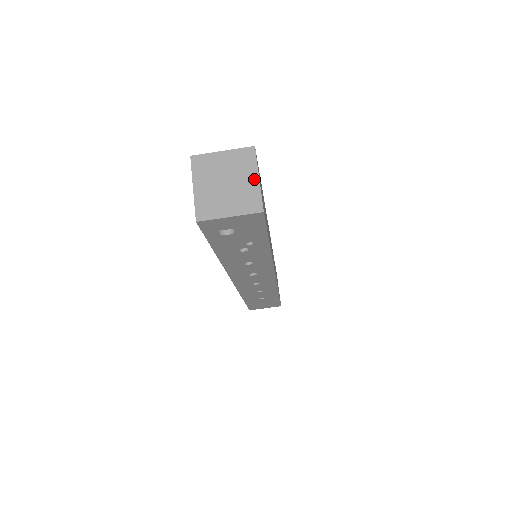
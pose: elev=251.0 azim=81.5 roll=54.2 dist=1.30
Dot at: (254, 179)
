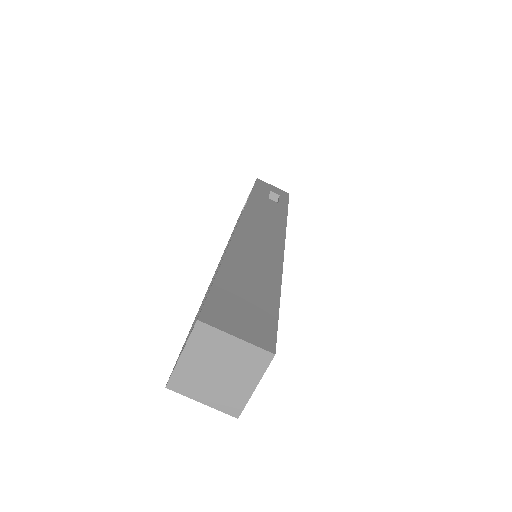
Dot at: (250, 386)
